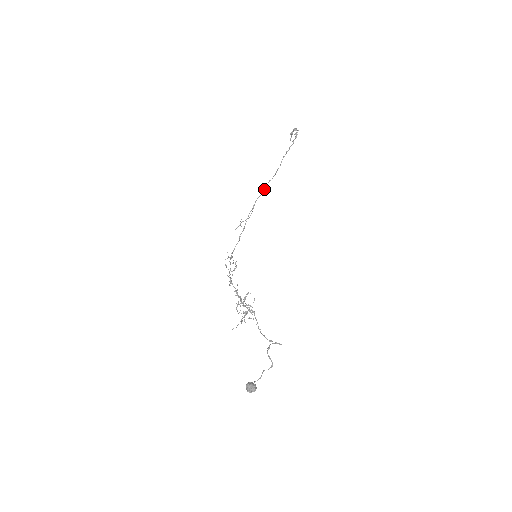
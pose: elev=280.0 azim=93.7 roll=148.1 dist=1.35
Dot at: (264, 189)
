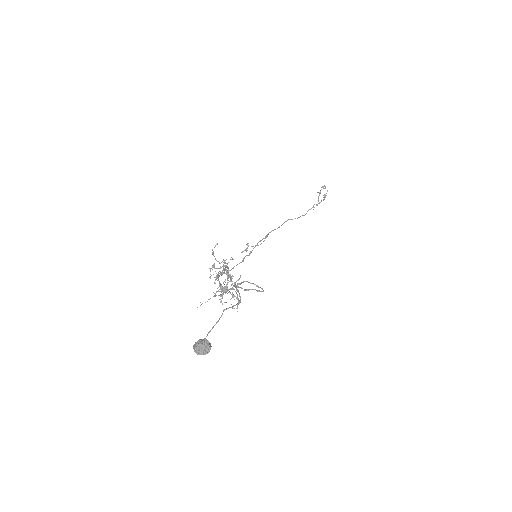
Dot at: occluded
